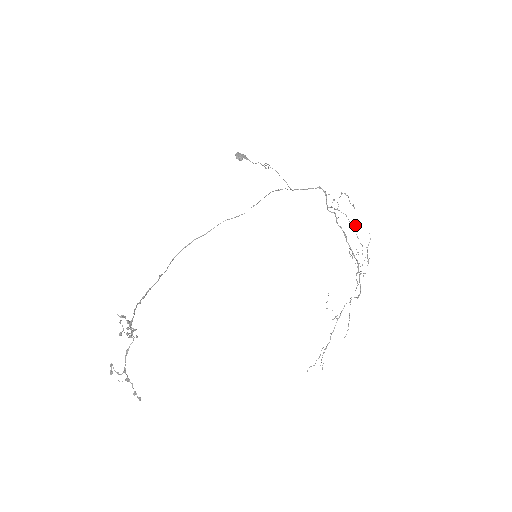
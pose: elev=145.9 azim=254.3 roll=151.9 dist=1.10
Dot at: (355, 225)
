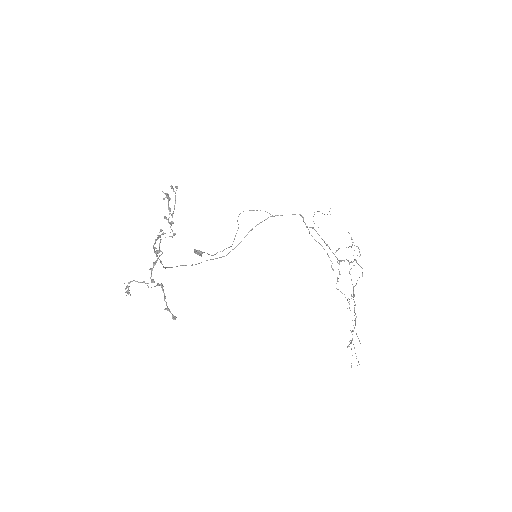
Dot at: (327, 253)
